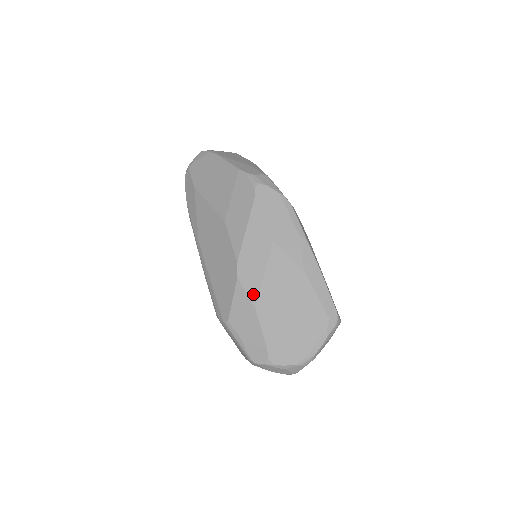
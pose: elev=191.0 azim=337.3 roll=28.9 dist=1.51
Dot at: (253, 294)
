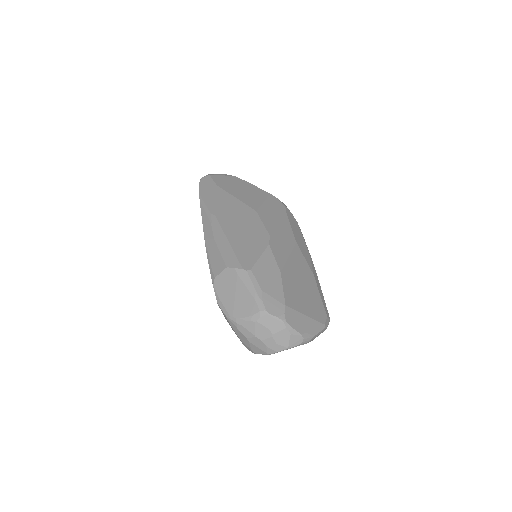
Dot at: (280, 262)
